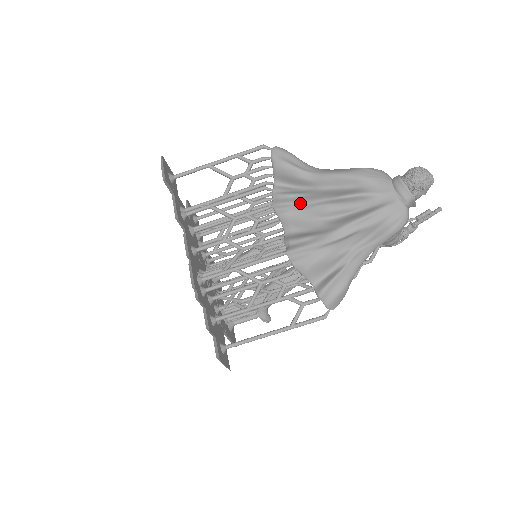
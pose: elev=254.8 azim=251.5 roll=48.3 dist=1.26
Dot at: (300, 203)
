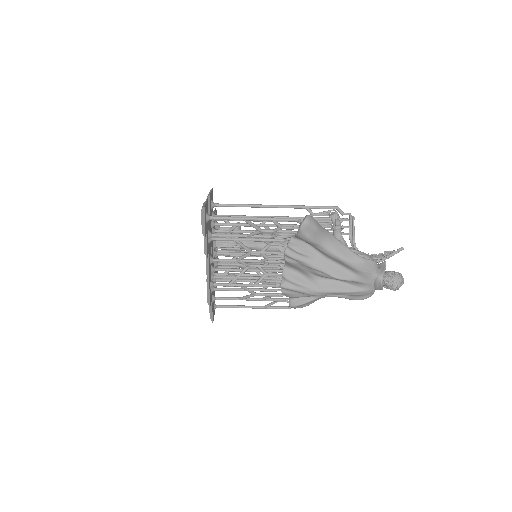
Dot at: (306, 264)
